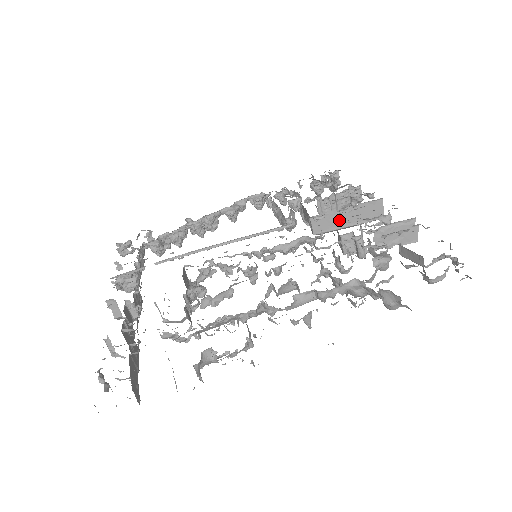
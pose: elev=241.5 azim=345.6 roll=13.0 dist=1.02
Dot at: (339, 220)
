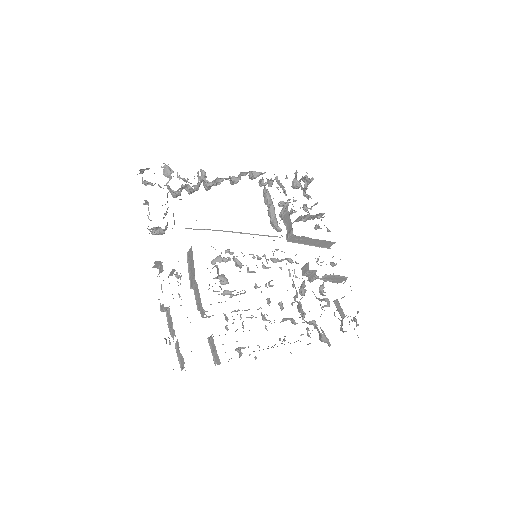
Dot at: (306, 241)
